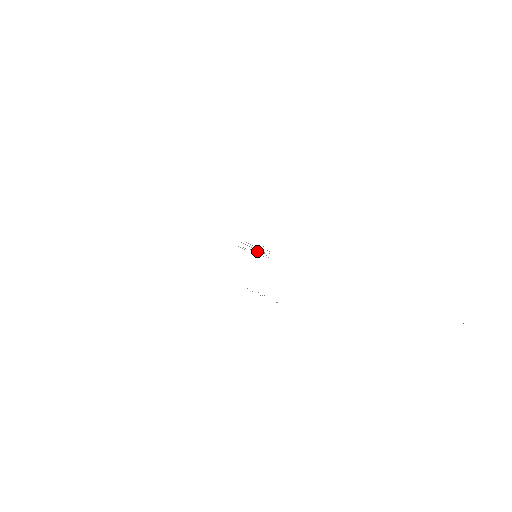
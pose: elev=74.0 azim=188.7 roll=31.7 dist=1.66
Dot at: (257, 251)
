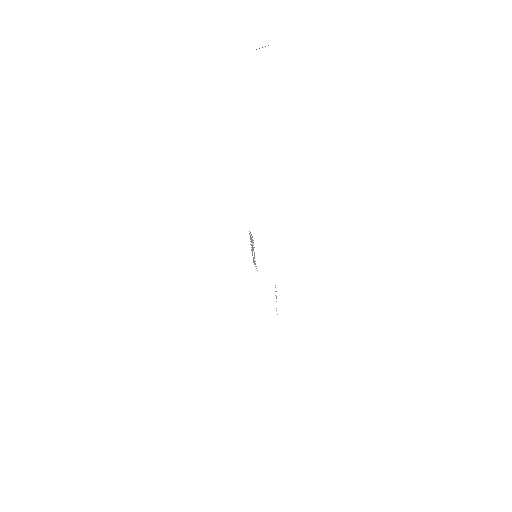
Dot at: (253, 248)
